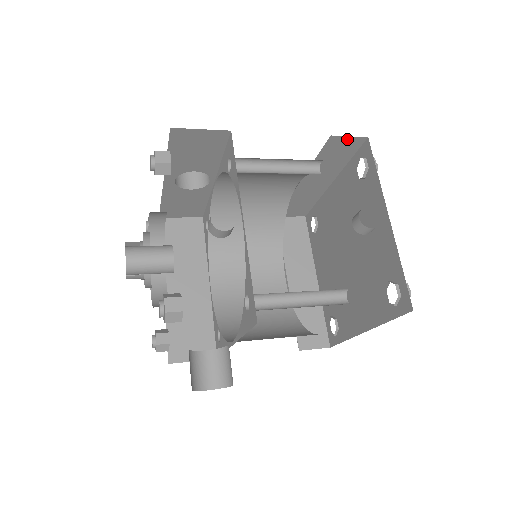
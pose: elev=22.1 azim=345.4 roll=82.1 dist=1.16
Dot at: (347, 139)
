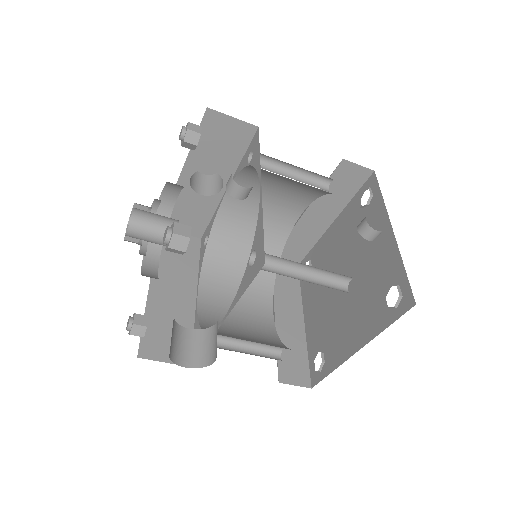
Dot at: (356, 168)
